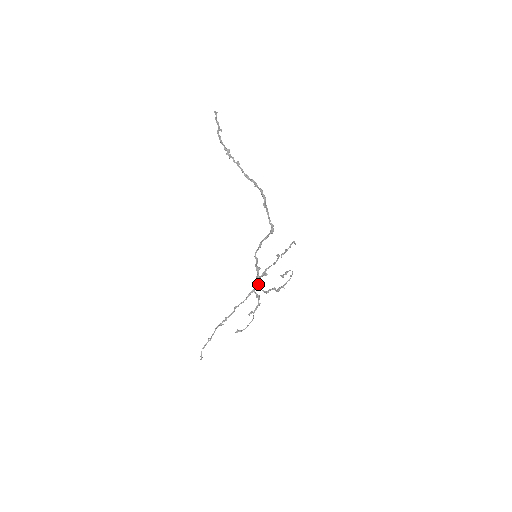
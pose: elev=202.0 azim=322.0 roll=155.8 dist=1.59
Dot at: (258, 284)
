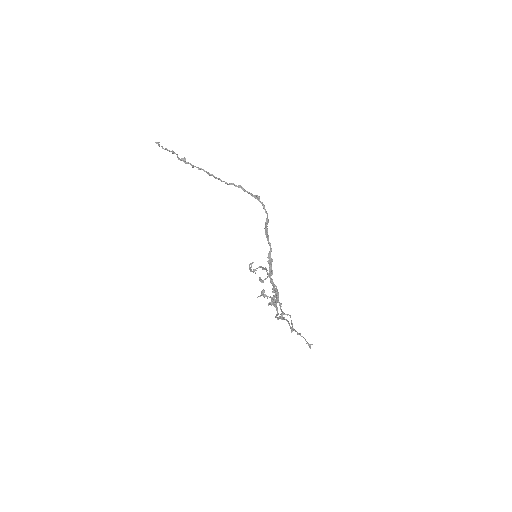
Dot at: (272, 281)
